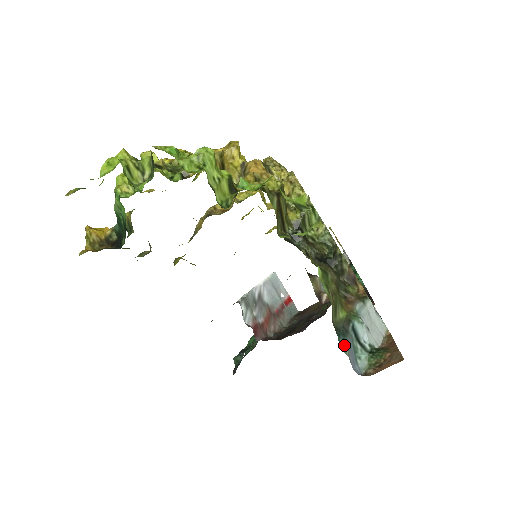
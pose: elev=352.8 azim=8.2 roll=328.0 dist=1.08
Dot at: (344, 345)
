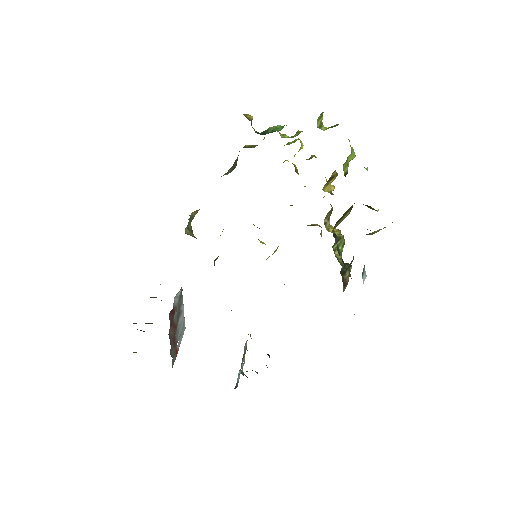
Dot at: occluded
